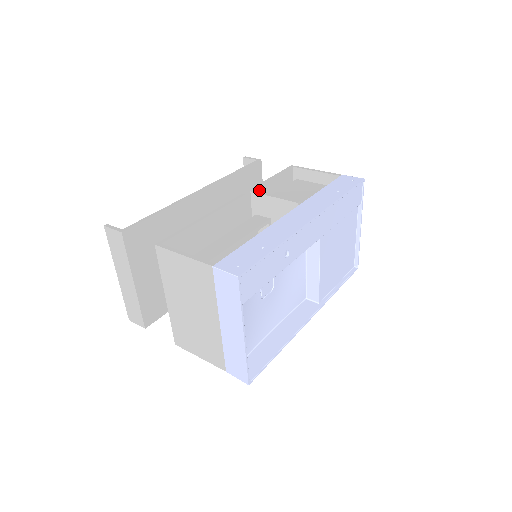
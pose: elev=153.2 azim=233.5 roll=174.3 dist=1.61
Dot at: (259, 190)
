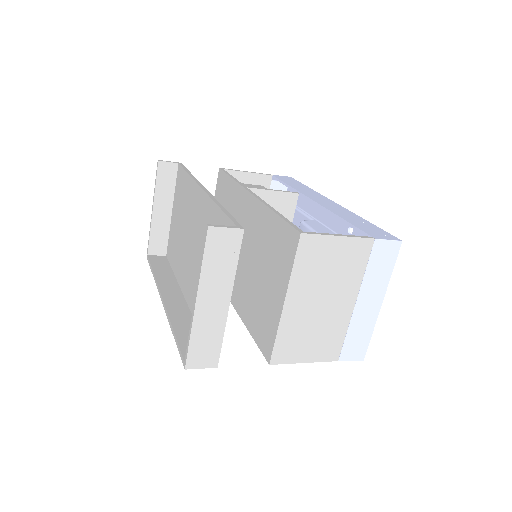
Dot at: occluded
